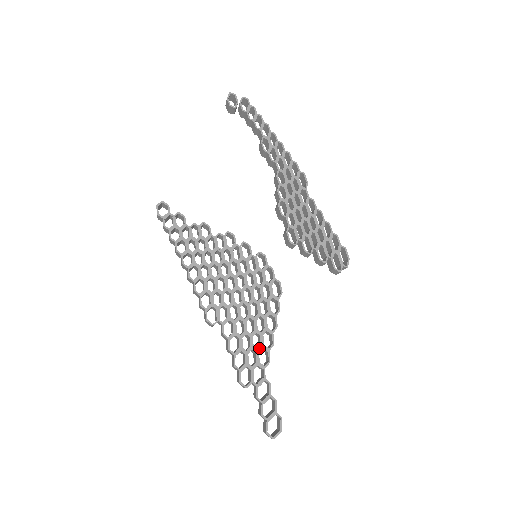
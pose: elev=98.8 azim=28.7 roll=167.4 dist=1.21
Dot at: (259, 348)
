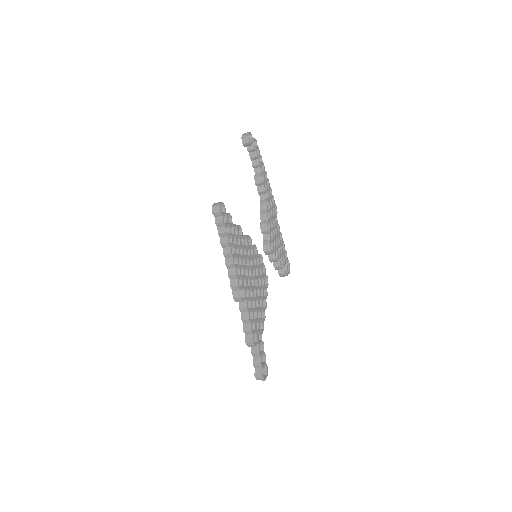
Dot at: (260, 320)
